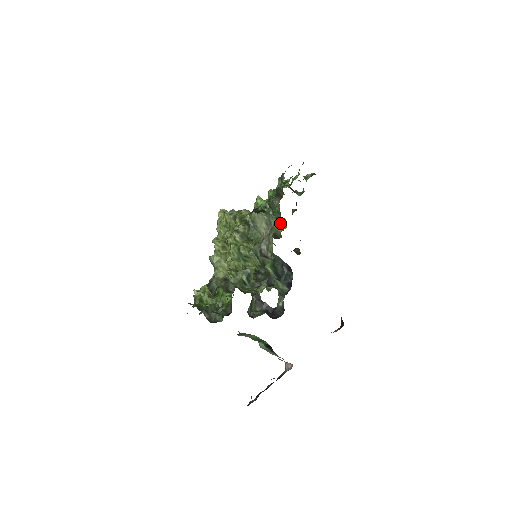
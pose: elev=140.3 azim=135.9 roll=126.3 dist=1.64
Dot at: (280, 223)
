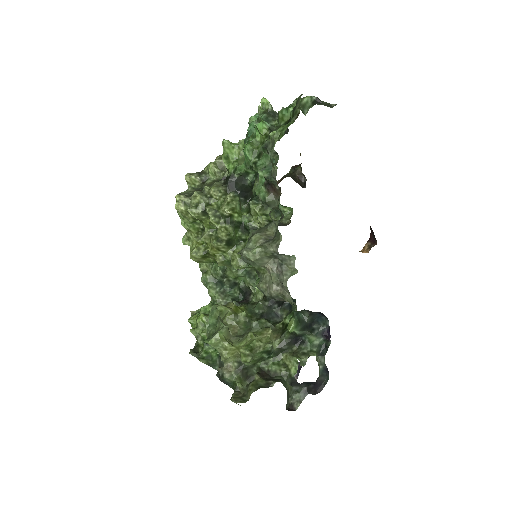
Dot at: (292, 257)
